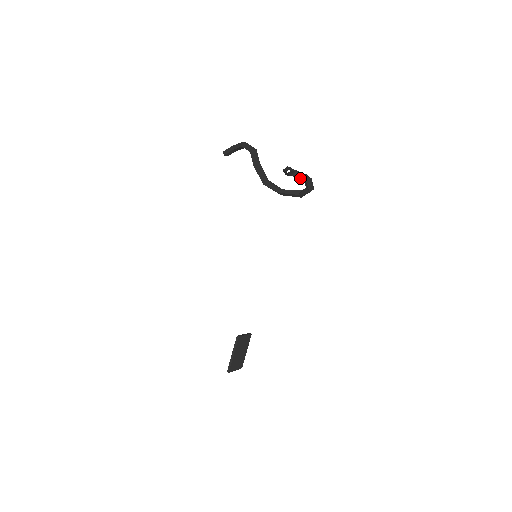
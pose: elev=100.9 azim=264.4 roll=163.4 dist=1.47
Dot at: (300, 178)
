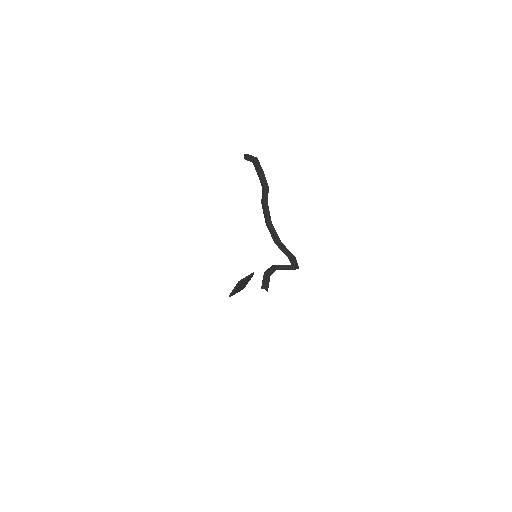
Dot at: occluded
